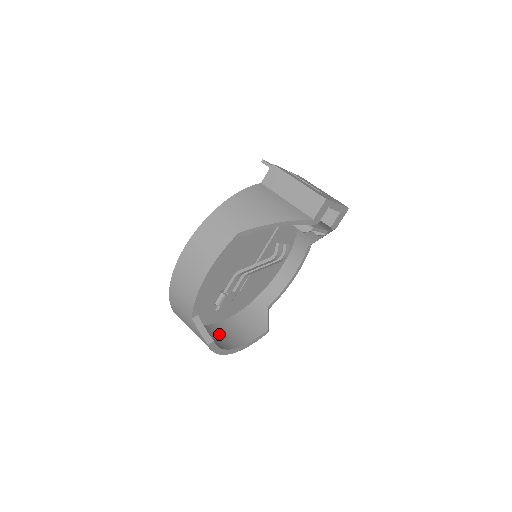
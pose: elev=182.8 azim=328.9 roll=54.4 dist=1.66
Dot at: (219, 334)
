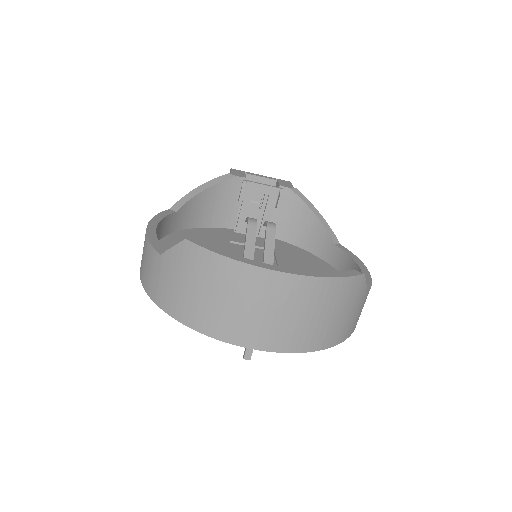
Dot at: occluded
